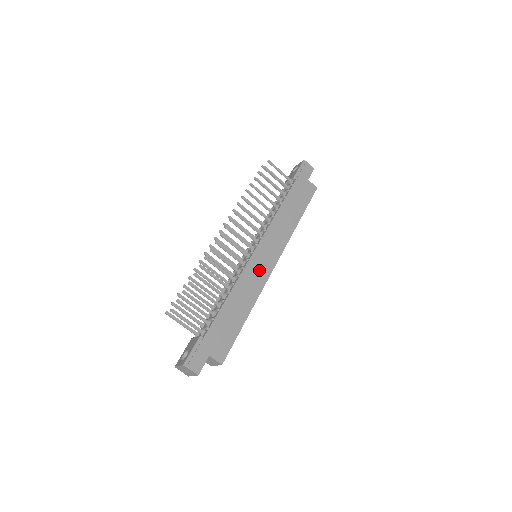
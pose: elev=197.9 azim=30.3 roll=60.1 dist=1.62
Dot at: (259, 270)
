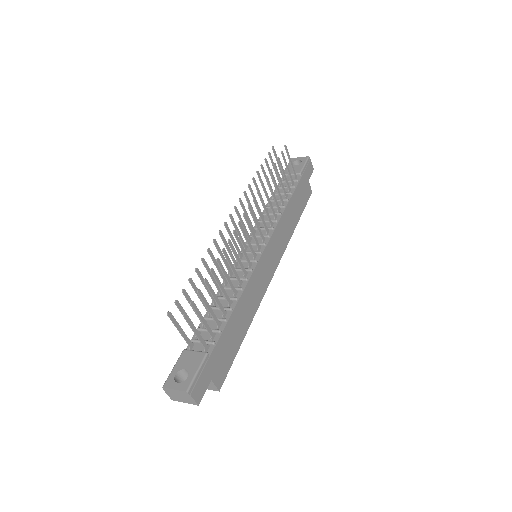
Dot at: (263, 276)
